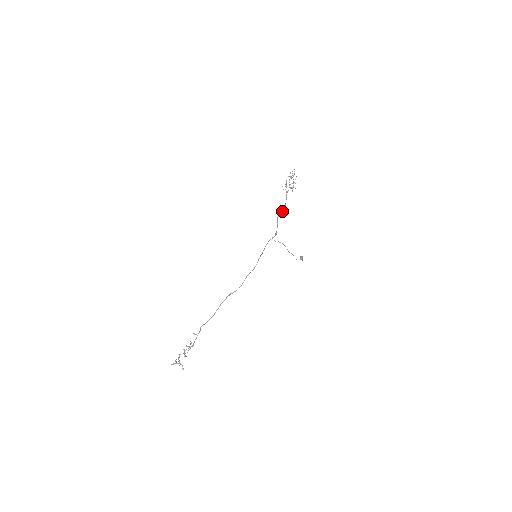
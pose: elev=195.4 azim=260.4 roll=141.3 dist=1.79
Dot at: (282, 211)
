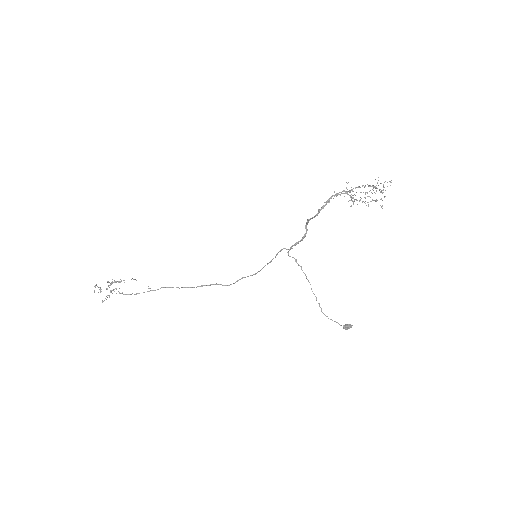
Dot at: (312, 217)
